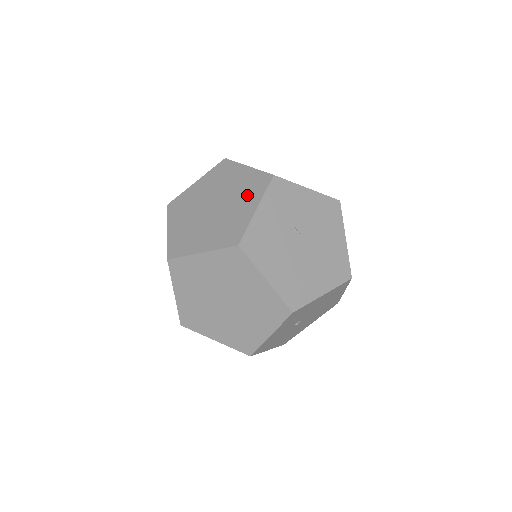
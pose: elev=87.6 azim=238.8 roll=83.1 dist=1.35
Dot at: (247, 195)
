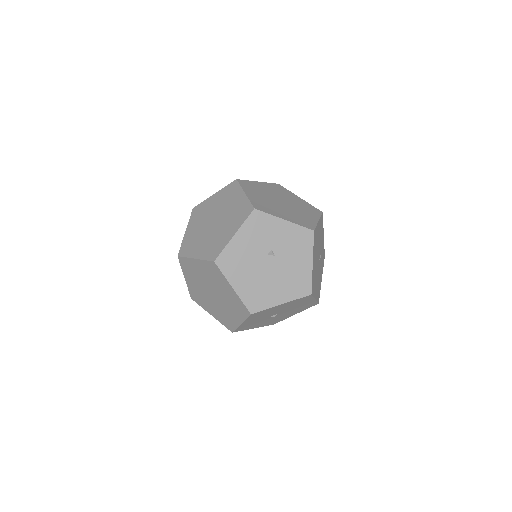
Dot at: occluded
